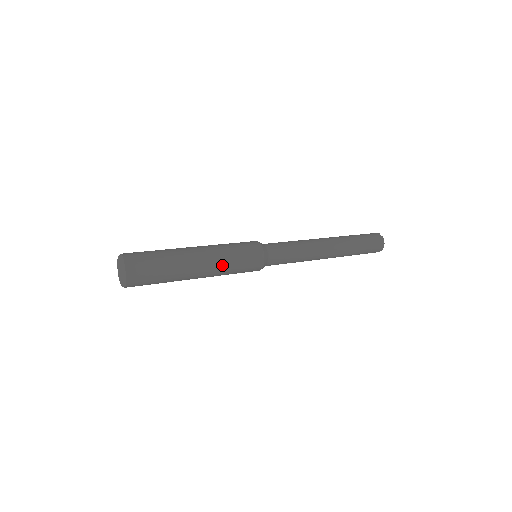
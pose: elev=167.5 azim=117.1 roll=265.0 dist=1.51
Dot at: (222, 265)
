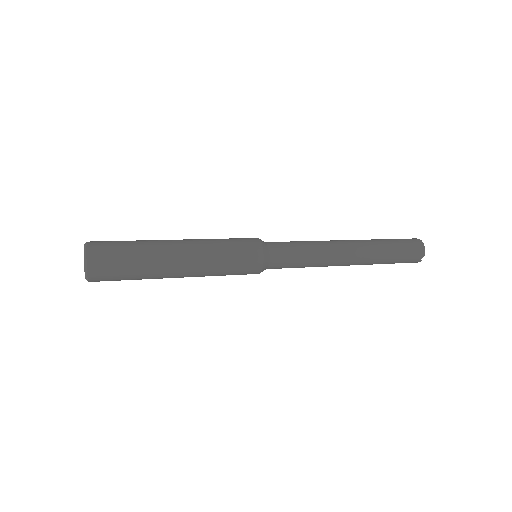
Dot at: (208, 256)
